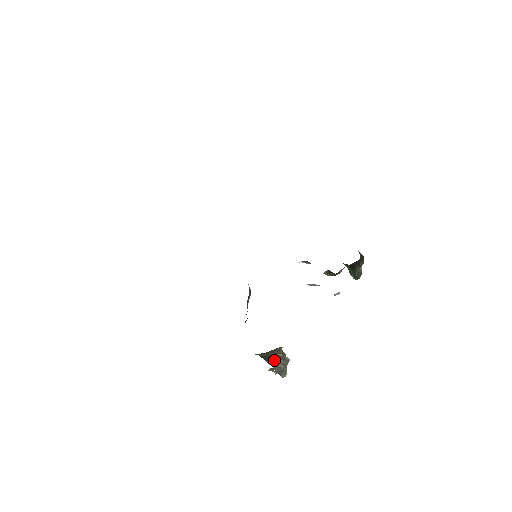
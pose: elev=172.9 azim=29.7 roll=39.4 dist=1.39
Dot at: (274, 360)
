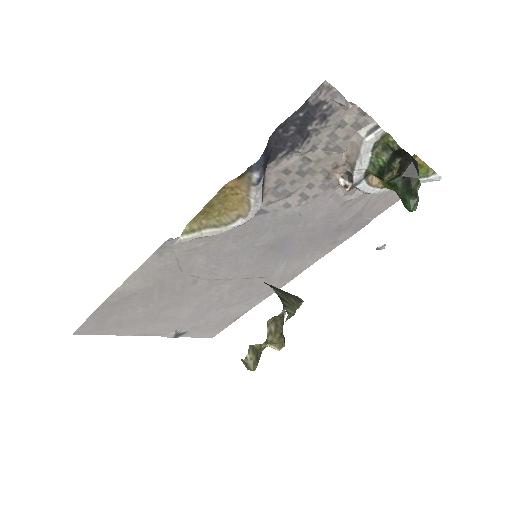
Dot at: occluded
